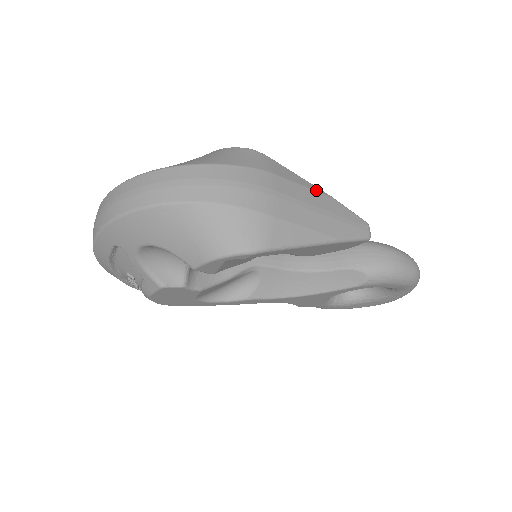
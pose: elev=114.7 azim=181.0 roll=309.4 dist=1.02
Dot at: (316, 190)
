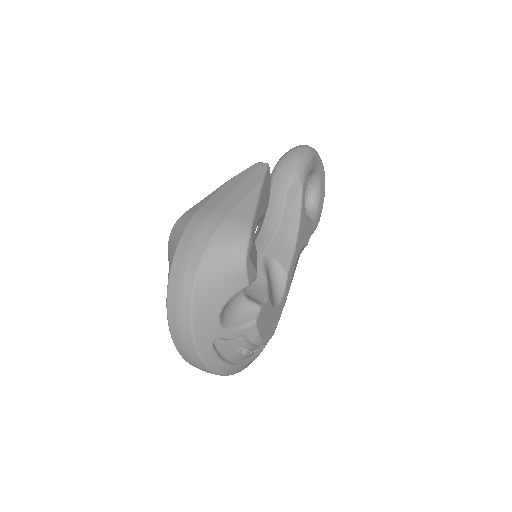
Dot at: (220, 188)
